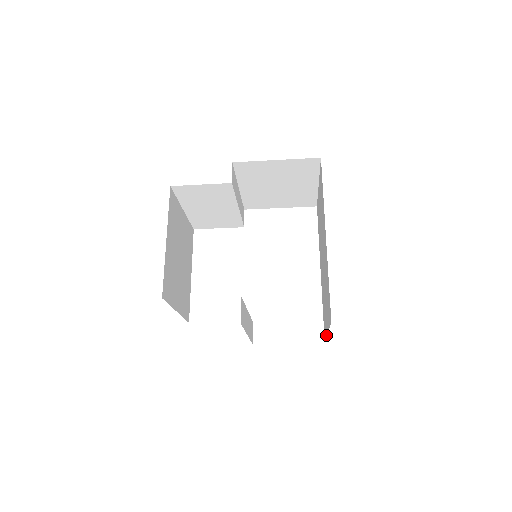
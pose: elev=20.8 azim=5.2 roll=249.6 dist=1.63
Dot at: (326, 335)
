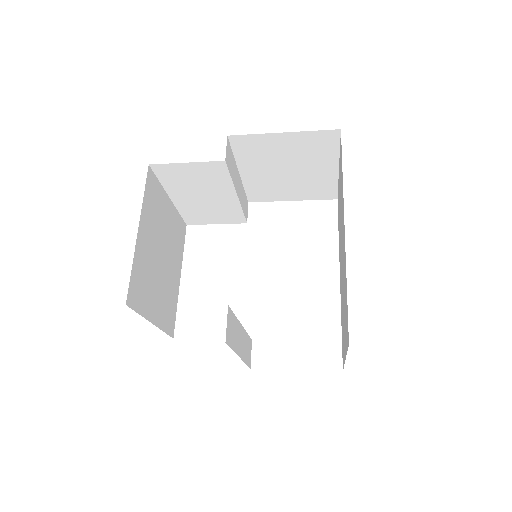
Dot at: (344, 361)
